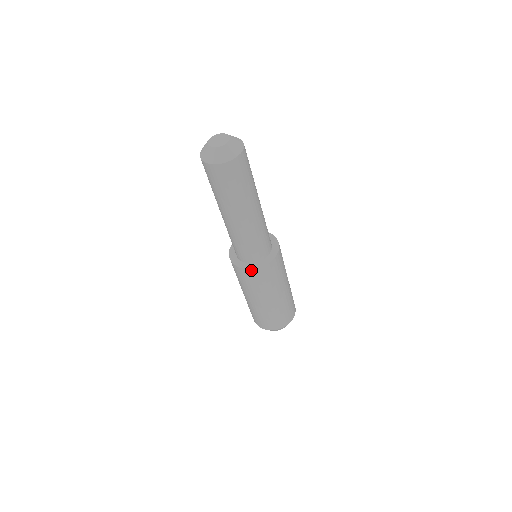
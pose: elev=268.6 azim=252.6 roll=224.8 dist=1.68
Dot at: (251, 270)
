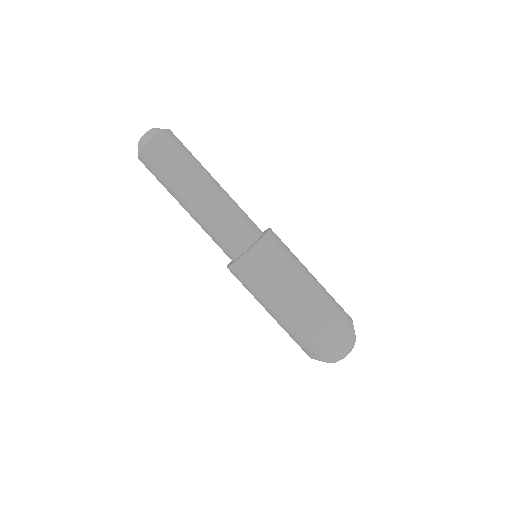
Dot at: (249, 252)
